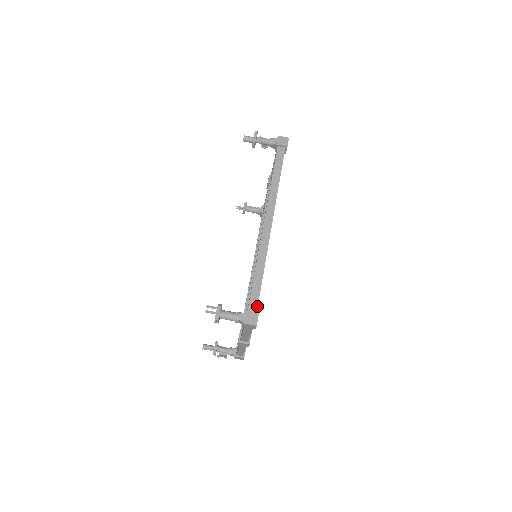
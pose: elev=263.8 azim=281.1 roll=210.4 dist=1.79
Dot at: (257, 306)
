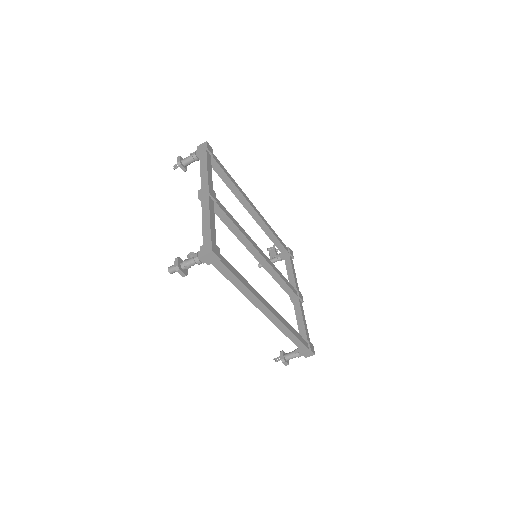
Dot at: (306, 347)
